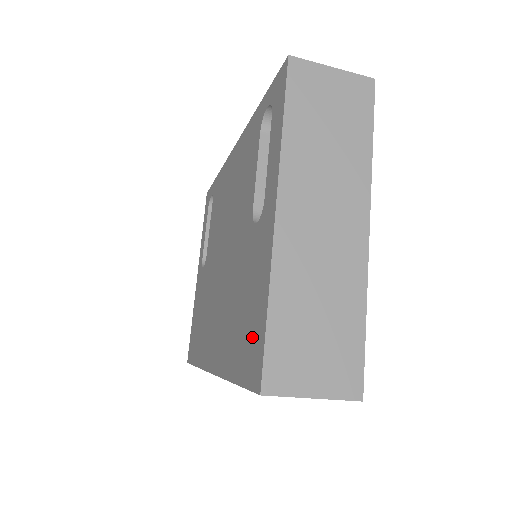
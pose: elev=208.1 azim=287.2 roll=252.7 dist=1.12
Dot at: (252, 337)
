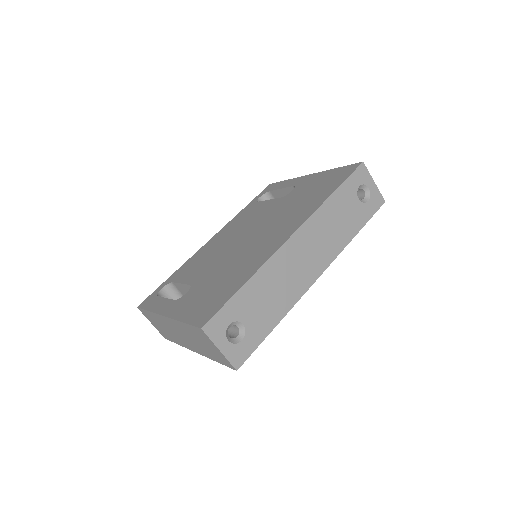
Dot at: (335, 177)
